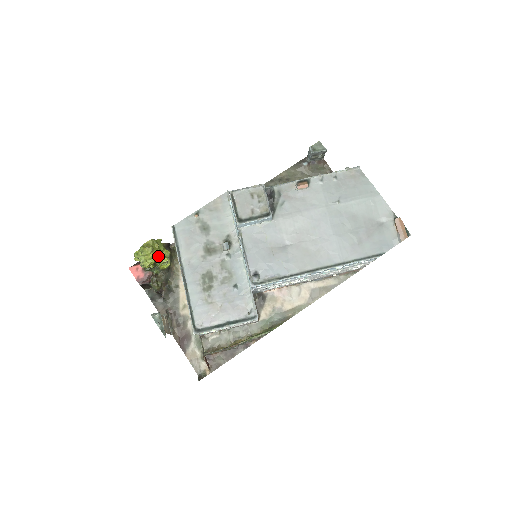
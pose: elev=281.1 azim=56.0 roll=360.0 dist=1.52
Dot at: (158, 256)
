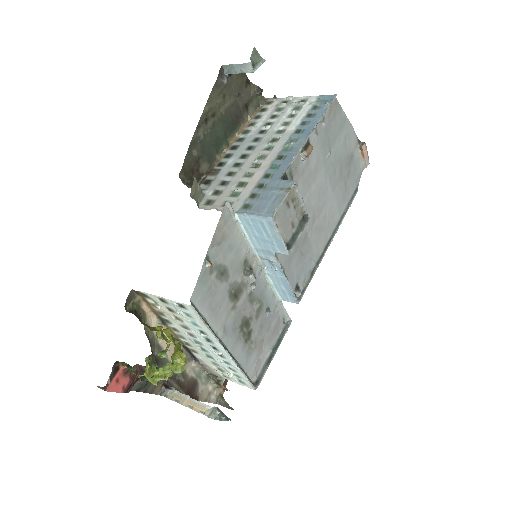
Dot at: occluded
